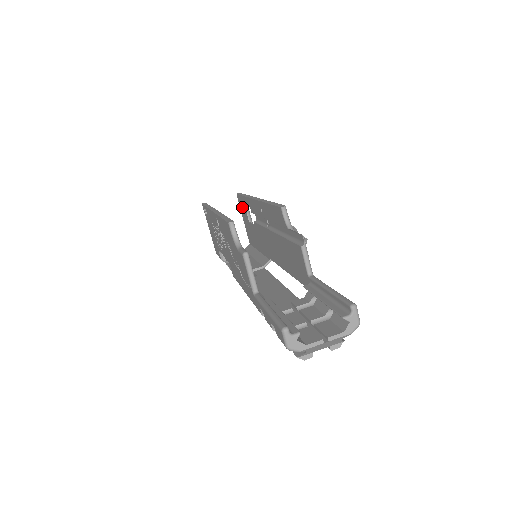
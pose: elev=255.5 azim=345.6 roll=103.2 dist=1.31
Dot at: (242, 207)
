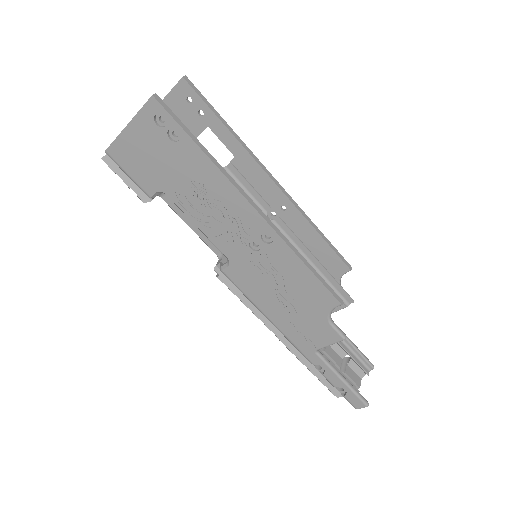
Dot at: (188, 110)
